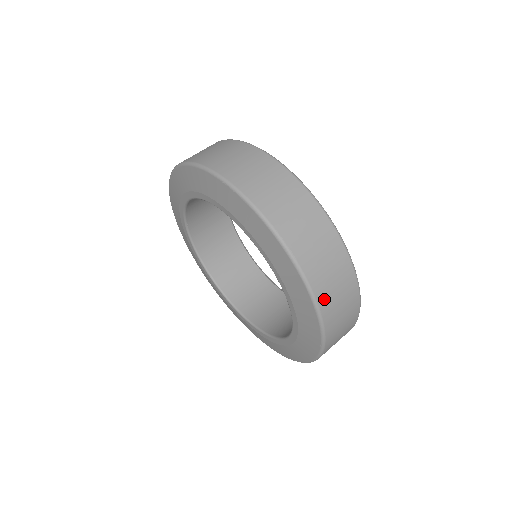
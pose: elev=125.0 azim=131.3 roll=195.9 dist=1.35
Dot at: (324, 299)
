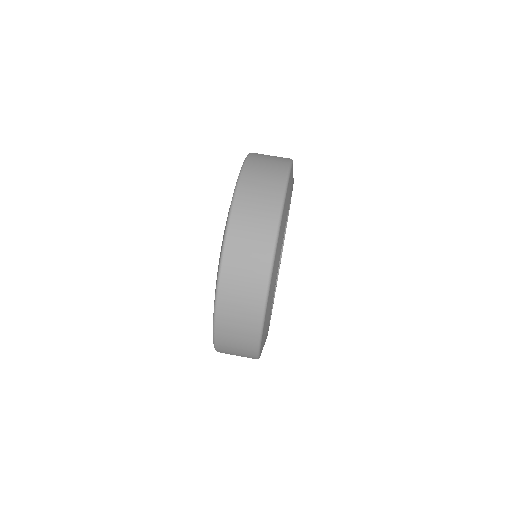
Dot at: (223, 352)
